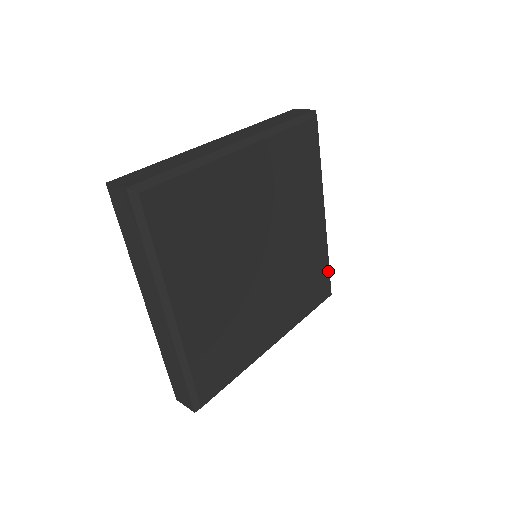
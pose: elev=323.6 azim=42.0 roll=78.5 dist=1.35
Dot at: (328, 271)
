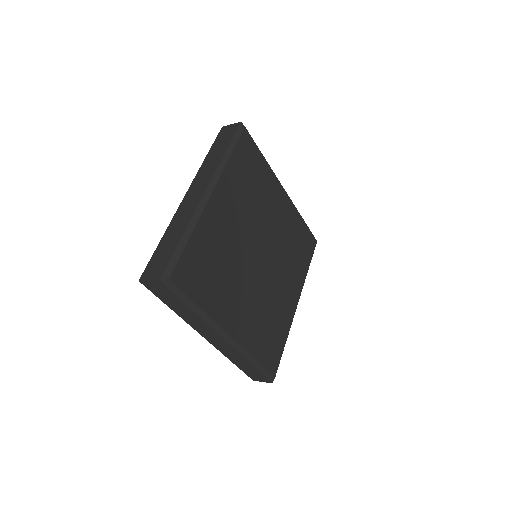
Dot at: (307, 227)
